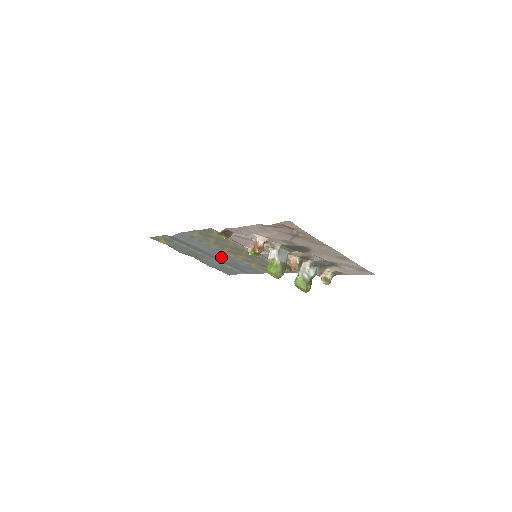
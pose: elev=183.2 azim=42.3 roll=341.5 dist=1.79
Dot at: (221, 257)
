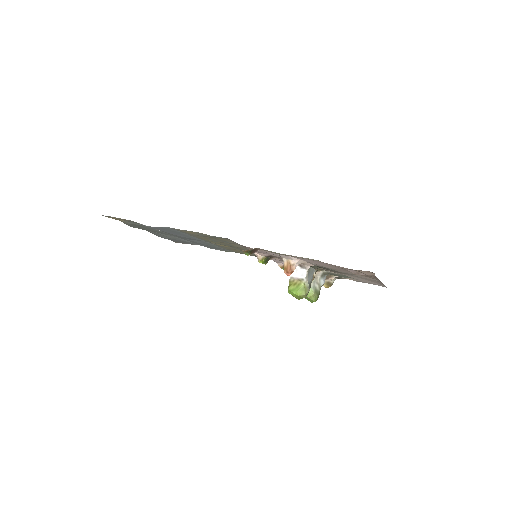
Dot at: occluded
